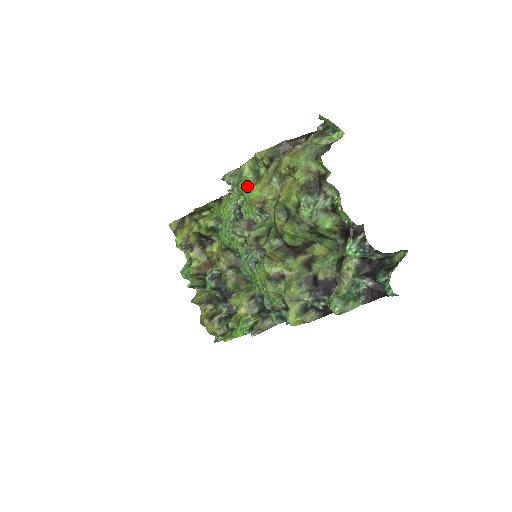
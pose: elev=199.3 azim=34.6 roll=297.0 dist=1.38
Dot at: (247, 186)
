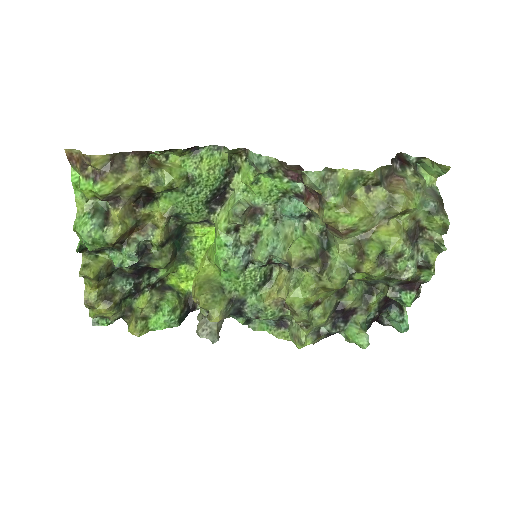
Dot at: (343, 205)
